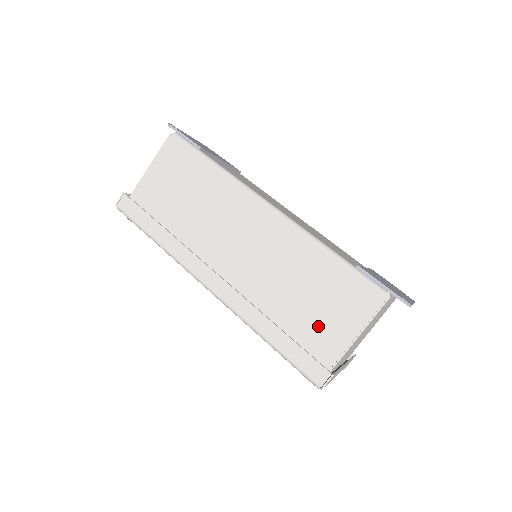
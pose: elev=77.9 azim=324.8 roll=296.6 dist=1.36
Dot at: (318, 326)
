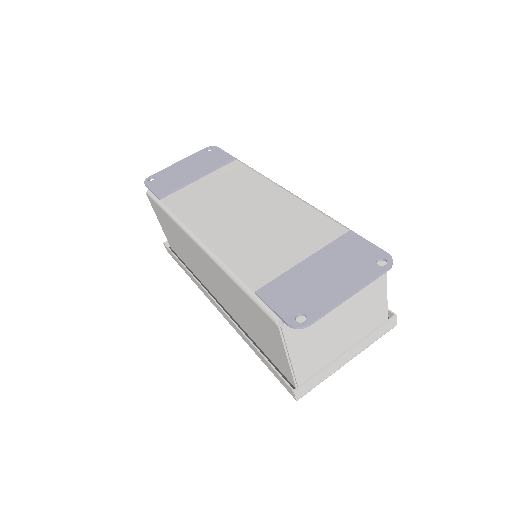
Dot at: (269, 346)
